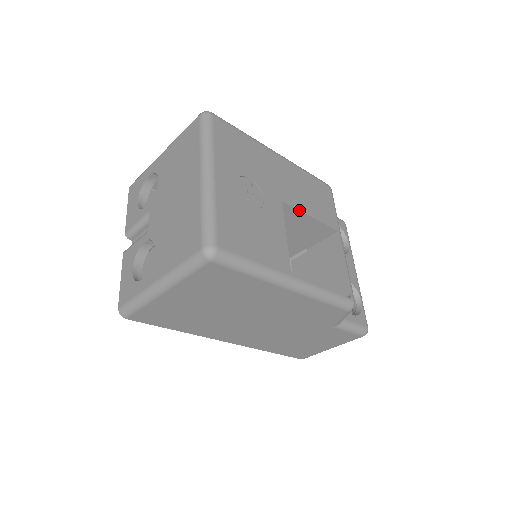
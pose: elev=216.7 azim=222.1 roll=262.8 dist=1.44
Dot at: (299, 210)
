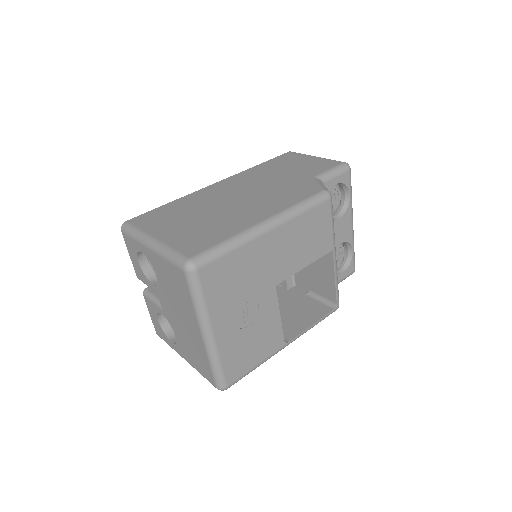
Dot at: occluded
